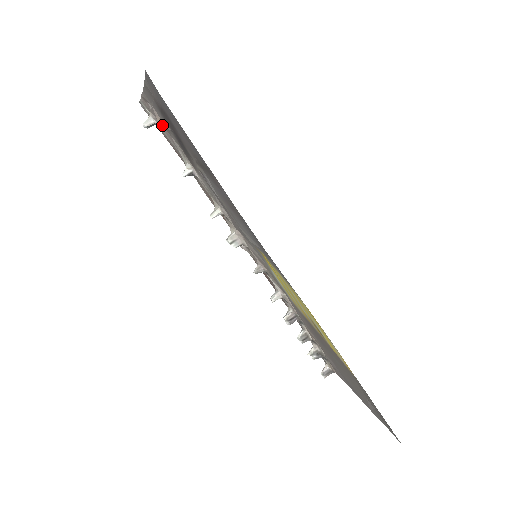
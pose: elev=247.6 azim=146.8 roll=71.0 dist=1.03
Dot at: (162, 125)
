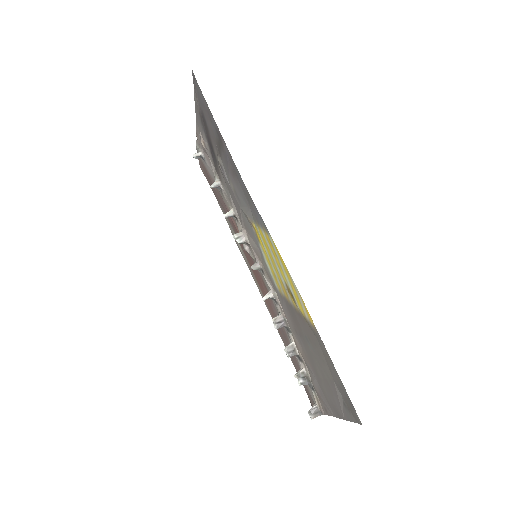
Dot at: (204, 146)
